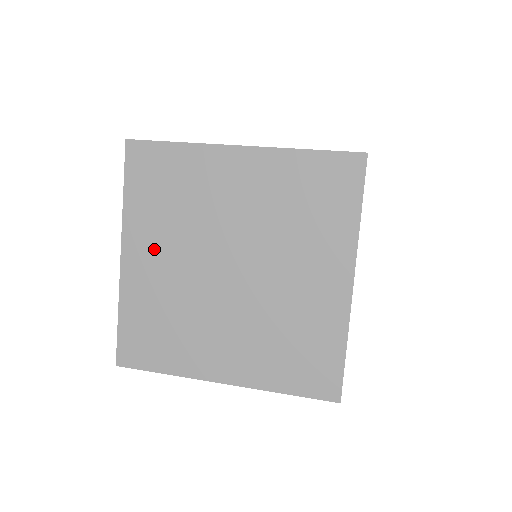
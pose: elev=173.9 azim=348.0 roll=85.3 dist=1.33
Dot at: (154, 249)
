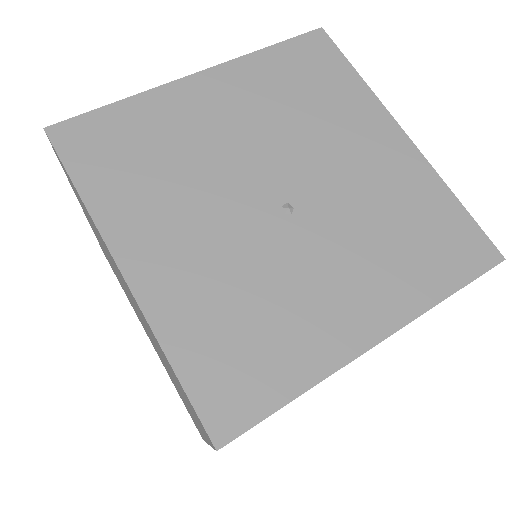
Dot at: occluded
